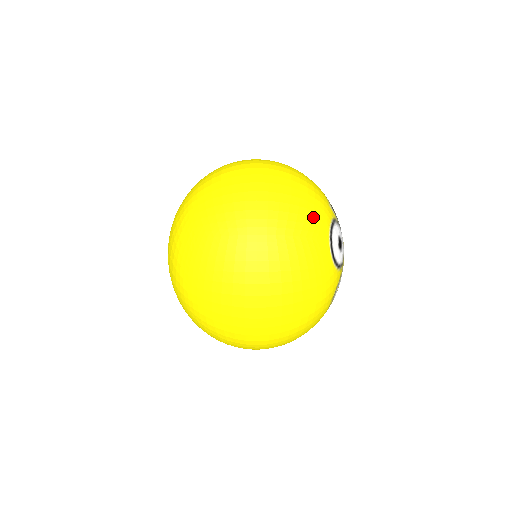
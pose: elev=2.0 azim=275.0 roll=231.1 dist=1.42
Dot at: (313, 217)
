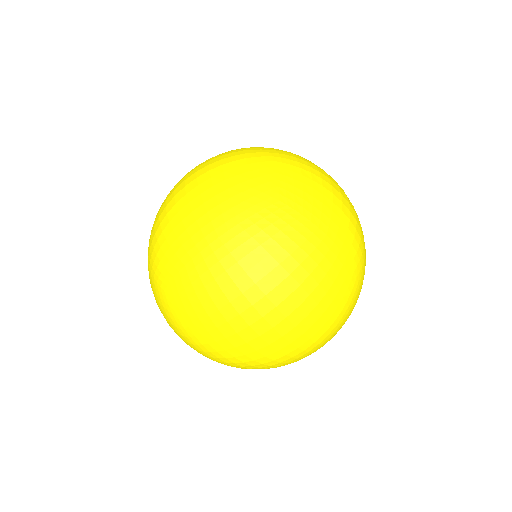
Dot at: occluded
